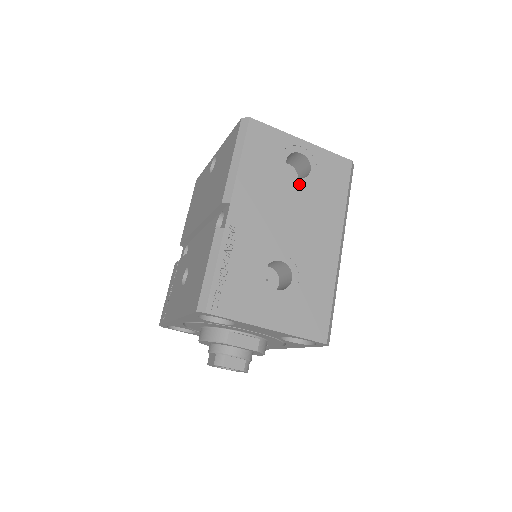
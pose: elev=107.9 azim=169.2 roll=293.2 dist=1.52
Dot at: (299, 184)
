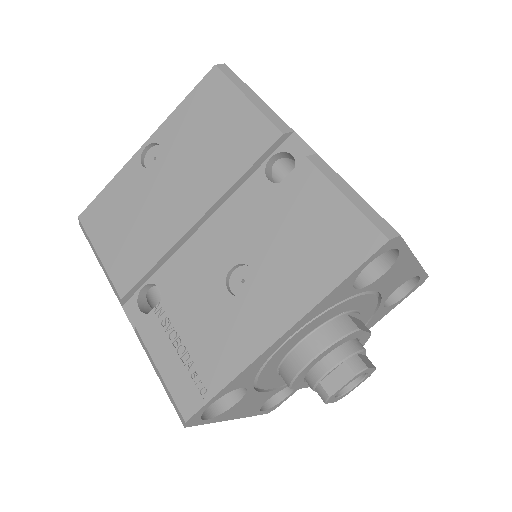
Dot at: occluded
